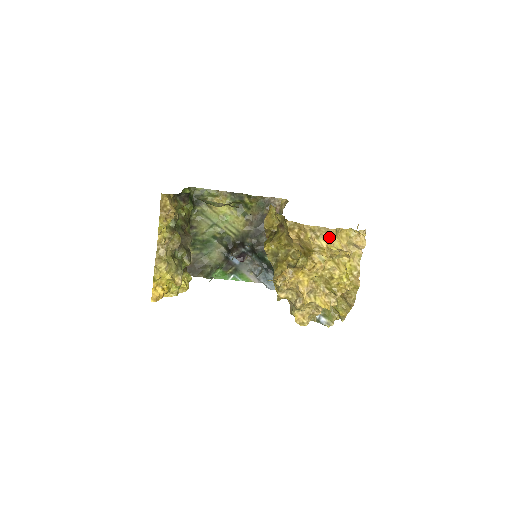
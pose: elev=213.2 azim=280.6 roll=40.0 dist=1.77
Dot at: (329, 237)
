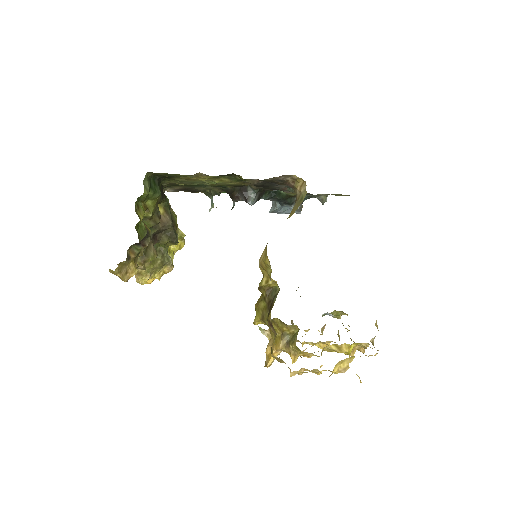
Dot at: occluded
